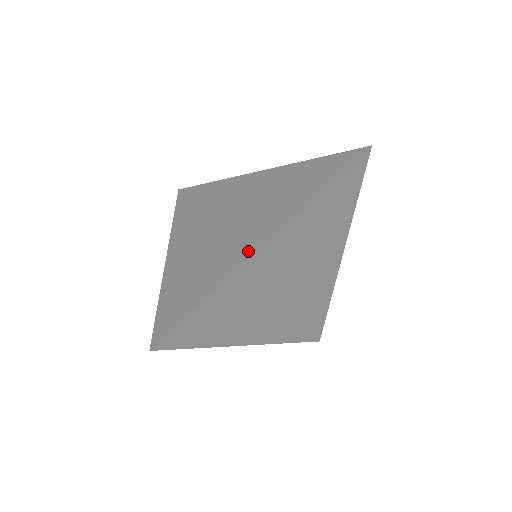
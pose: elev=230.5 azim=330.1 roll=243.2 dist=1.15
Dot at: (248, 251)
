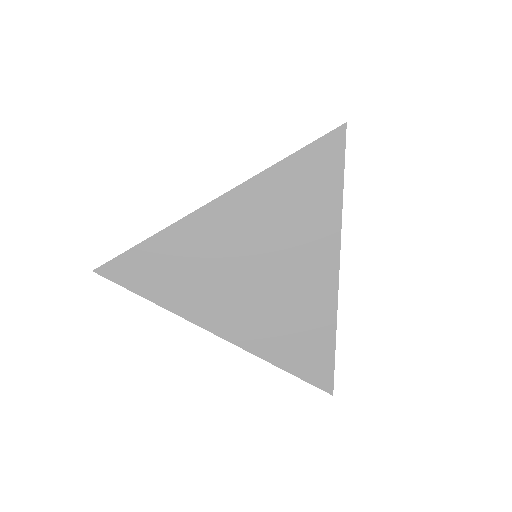
Dot at: occluded
